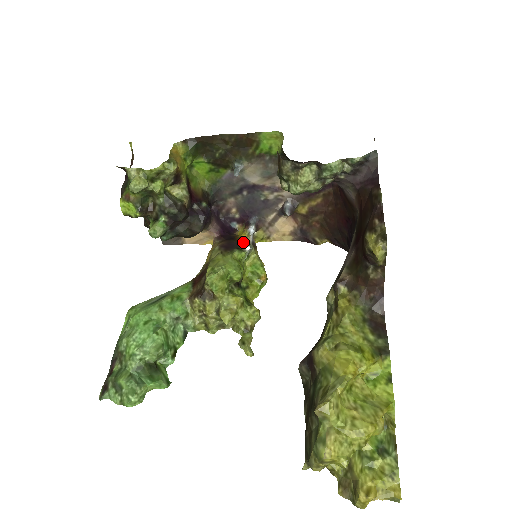
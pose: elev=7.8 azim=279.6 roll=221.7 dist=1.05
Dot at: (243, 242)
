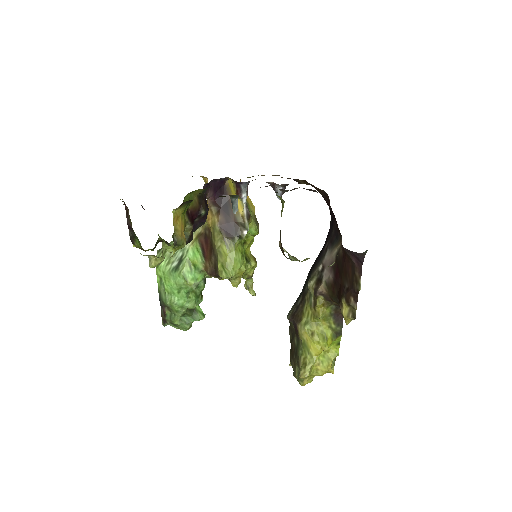
Dot at: (240, 224)
